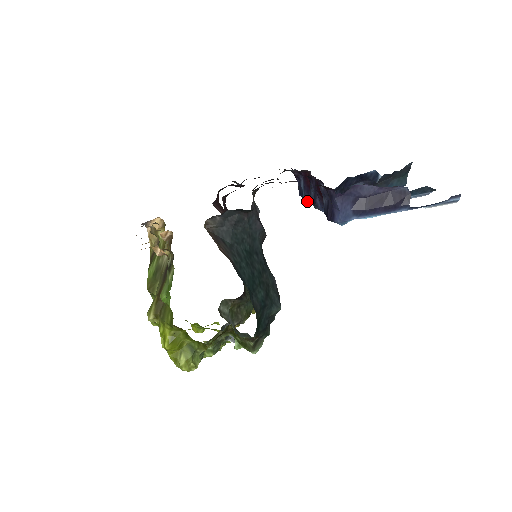
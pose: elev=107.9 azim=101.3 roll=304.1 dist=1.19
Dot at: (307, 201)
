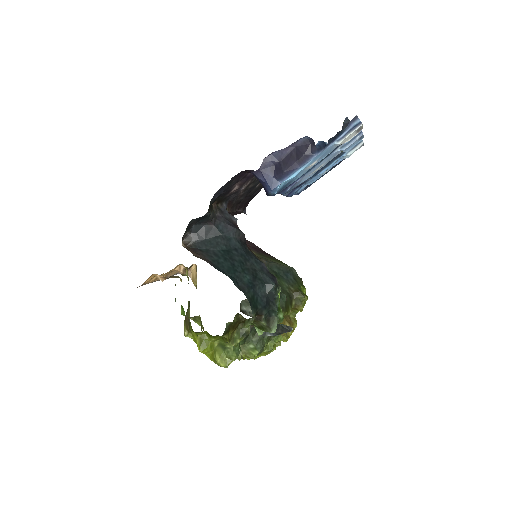
Dot at: (287, 196)
